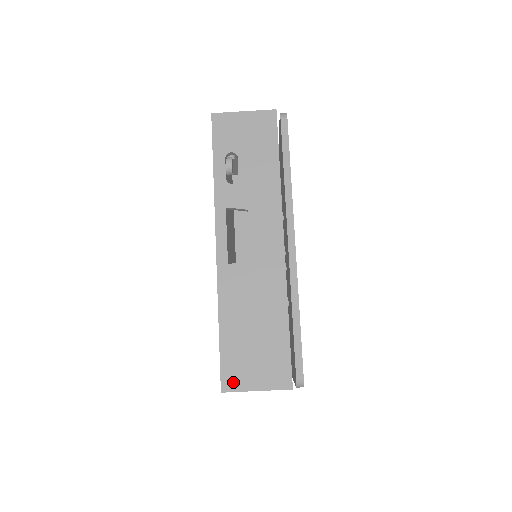
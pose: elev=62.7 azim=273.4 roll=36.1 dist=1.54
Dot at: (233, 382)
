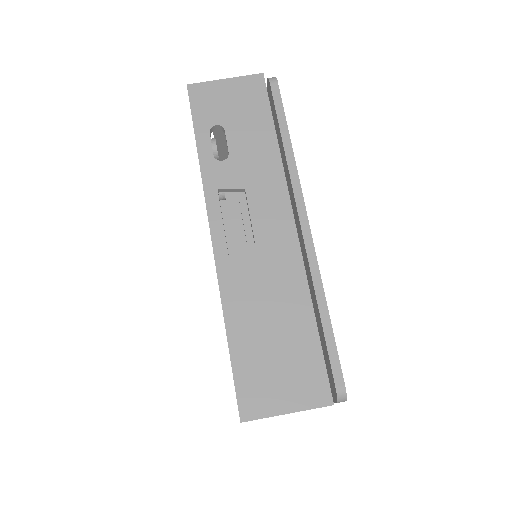
Dot at: (255, 406)
